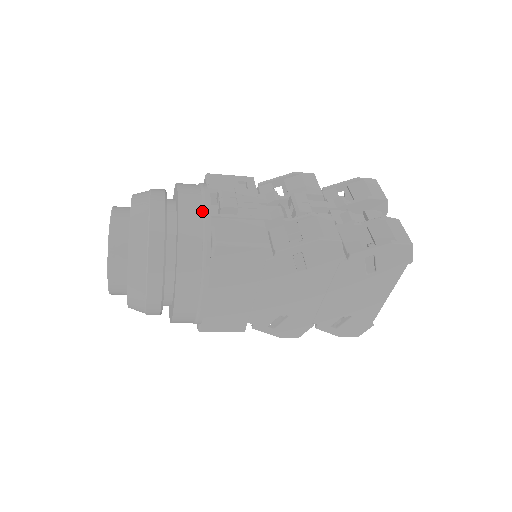
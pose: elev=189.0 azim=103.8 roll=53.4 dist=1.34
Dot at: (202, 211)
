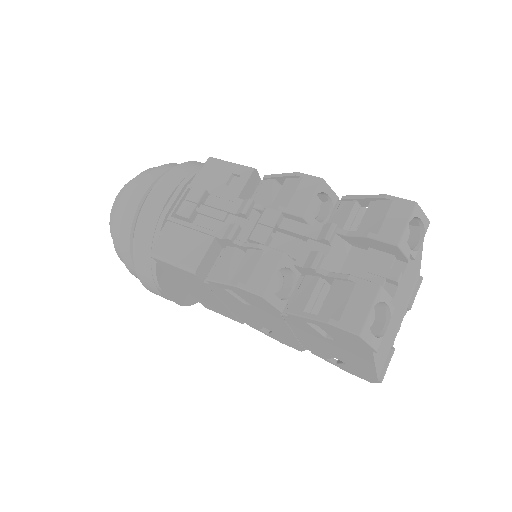
Dot at: (162, 212)
